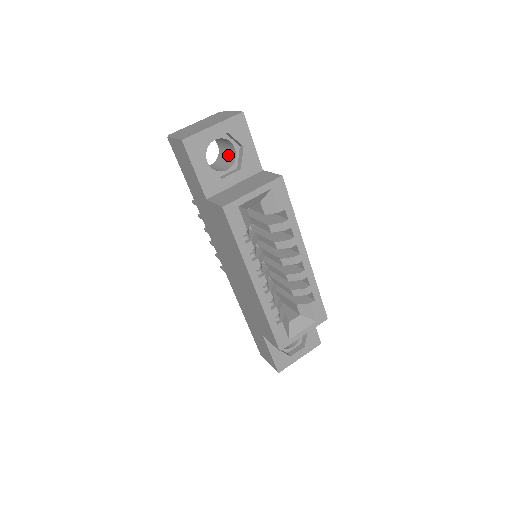
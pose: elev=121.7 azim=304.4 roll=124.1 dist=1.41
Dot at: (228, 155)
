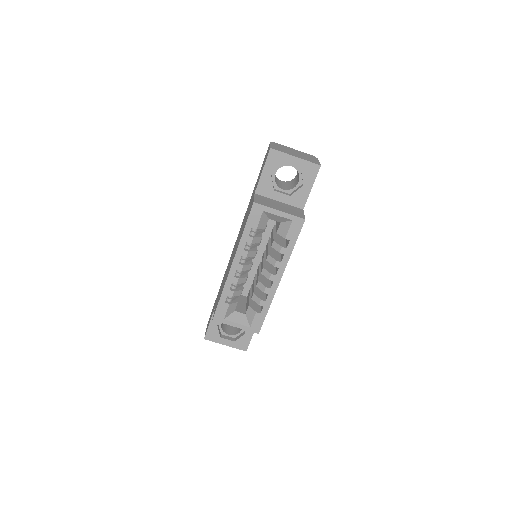
Dot at: (294, 183)
